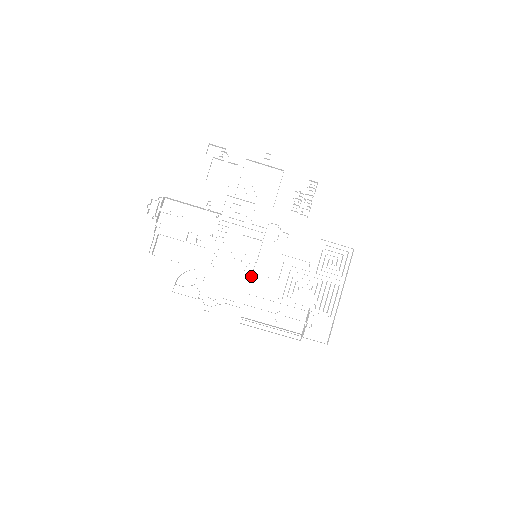
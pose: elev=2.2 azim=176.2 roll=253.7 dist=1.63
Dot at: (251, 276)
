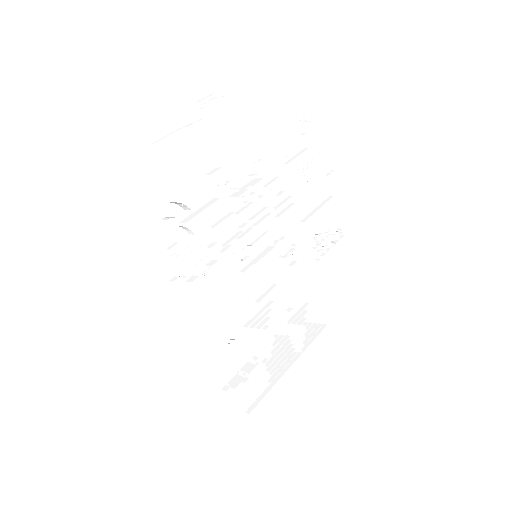
Dot at: (236, 274)
